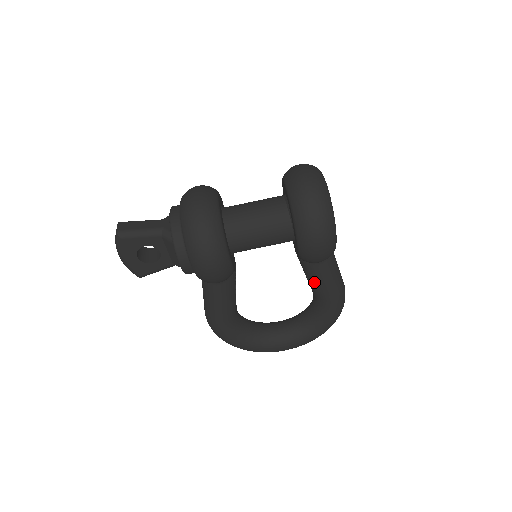
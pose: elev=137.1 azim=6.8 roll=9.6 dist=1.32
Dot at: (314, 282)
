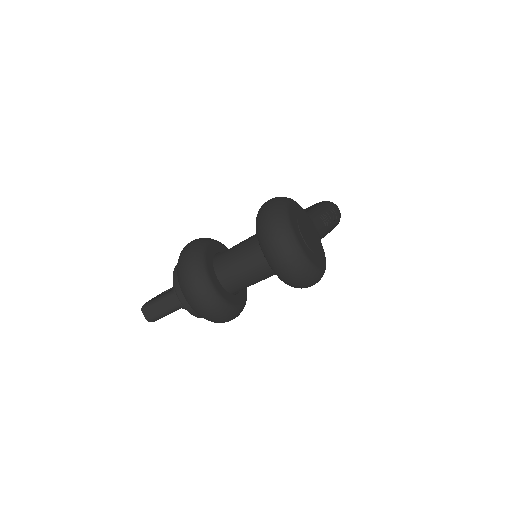
Dot at: occluded
